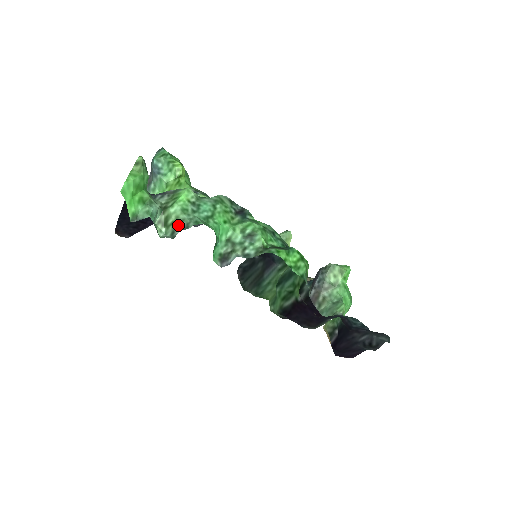
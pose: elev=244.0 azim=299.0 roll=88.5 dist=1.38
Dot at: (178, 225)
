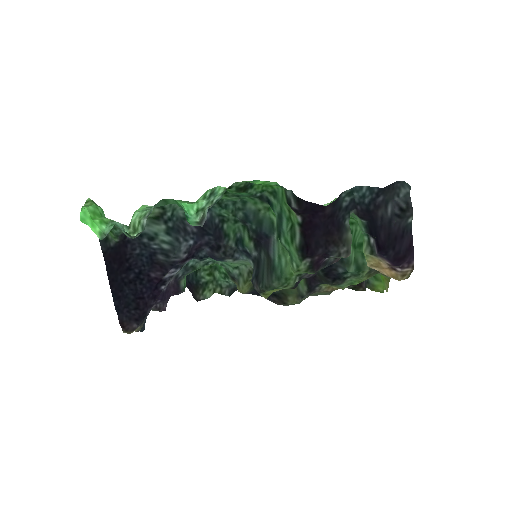
Dot at: (143, 219)
